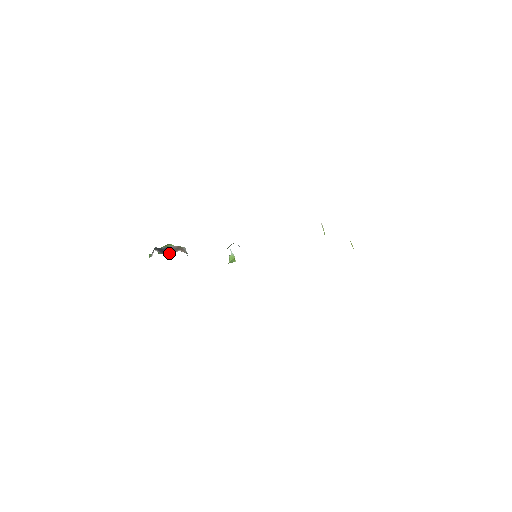
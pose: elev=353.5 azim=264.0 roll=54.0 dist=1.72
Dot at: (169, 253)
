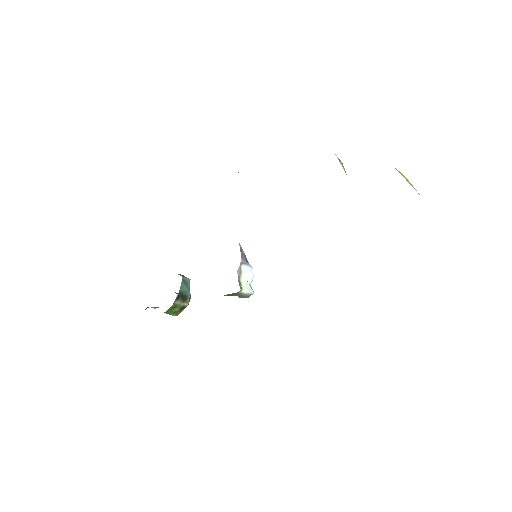
Dot at: occluded
